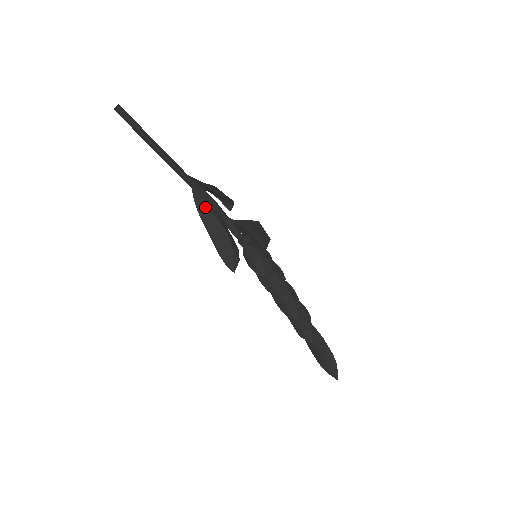
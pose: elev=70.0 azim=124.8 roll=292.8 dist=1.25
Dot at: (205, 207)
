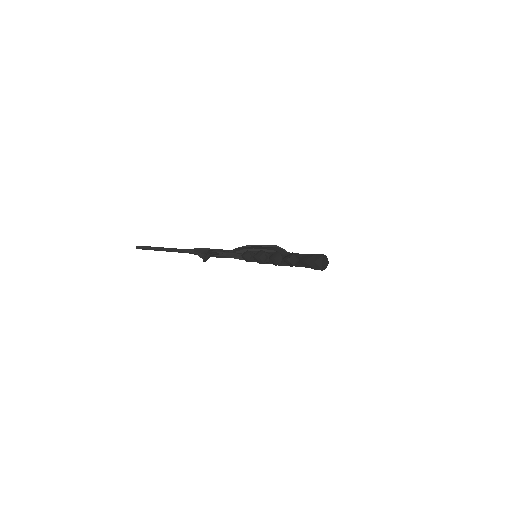
Dot at: (204, 255)
